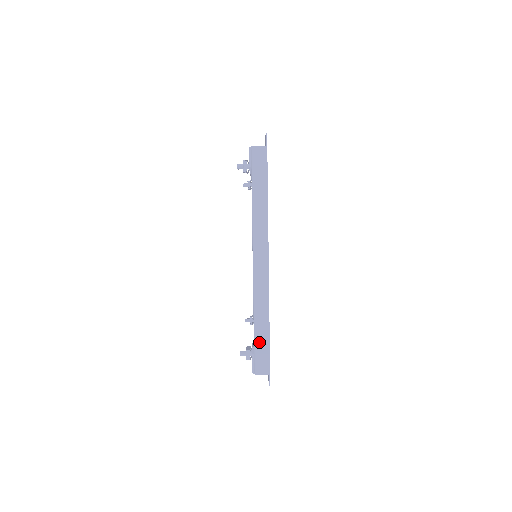
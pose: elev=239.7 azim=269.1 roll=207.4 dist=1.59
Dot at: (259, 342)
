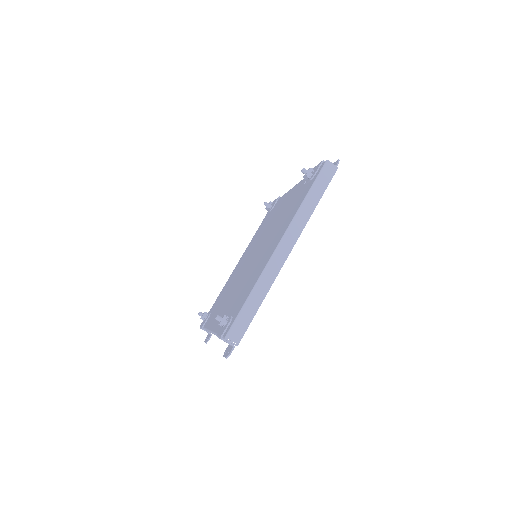
Dot at: (245, 312)
